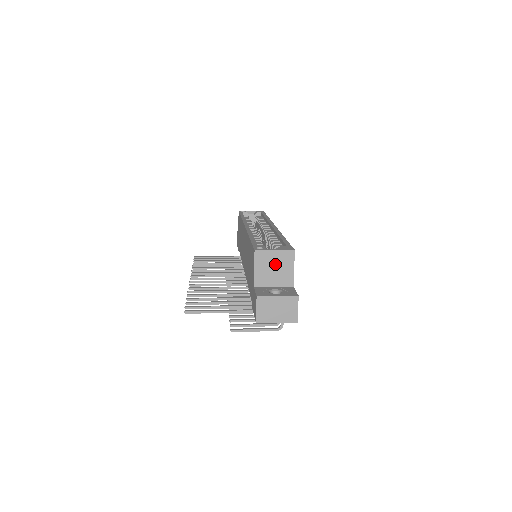
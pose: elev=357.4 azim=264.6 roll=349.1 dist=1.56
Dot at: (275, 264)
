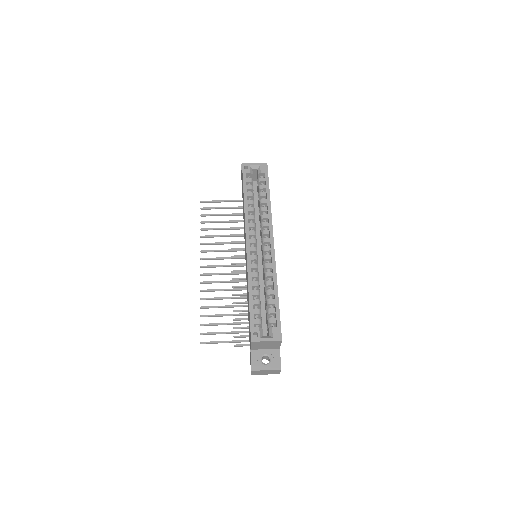
Dot at: (266, 344)
